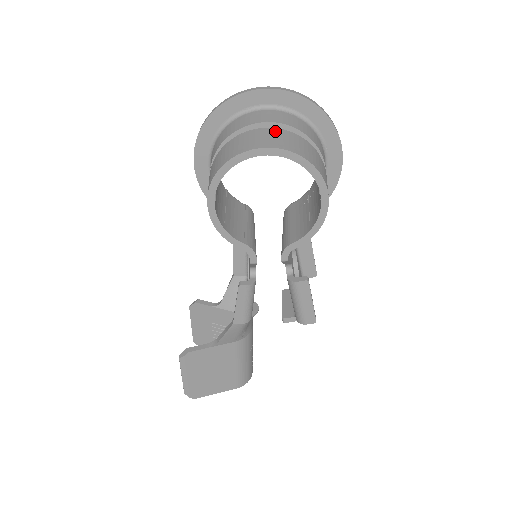
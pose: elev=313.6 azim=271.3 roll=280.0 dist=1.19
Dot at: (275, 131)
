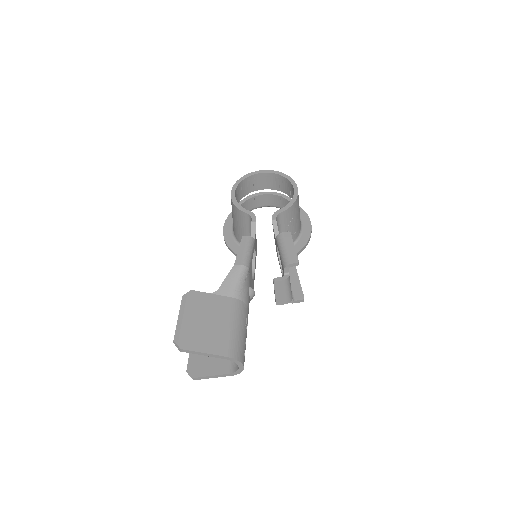
Dot at: occluded
